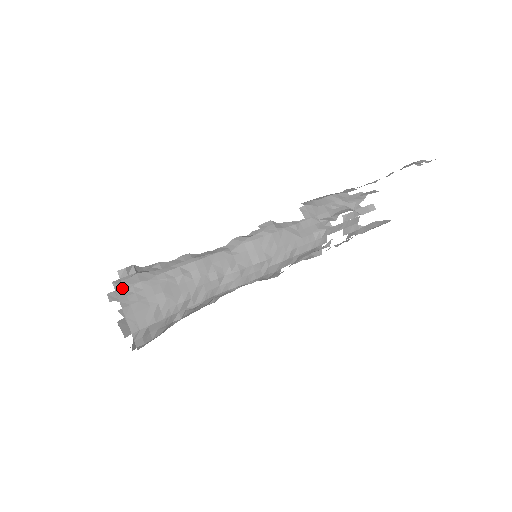
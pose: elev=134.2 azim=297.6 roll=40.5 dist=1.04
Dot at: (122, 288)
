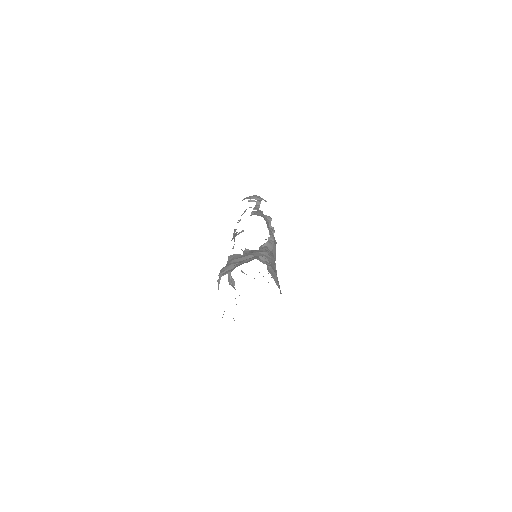
Dot at: (274, 280)
